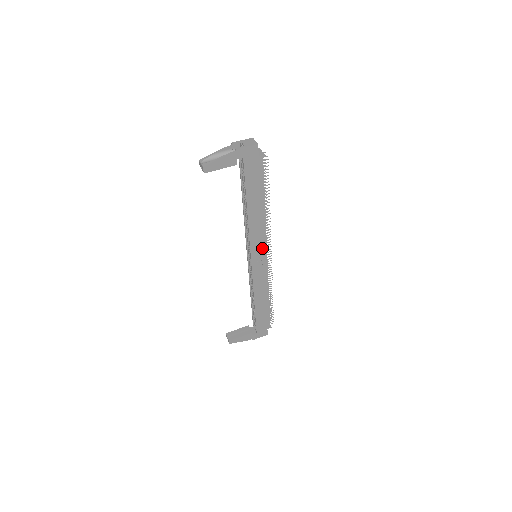
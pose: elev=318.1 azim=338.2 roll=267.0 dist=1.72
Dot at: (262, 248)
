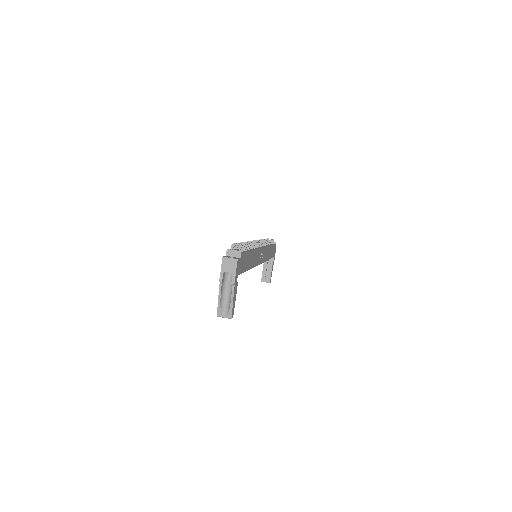
Dot at: (260, 253)
